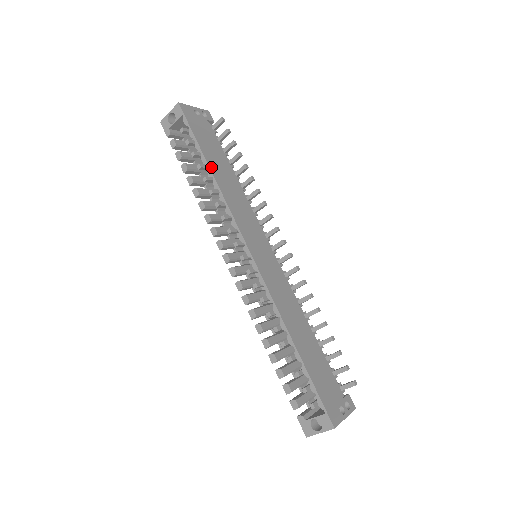
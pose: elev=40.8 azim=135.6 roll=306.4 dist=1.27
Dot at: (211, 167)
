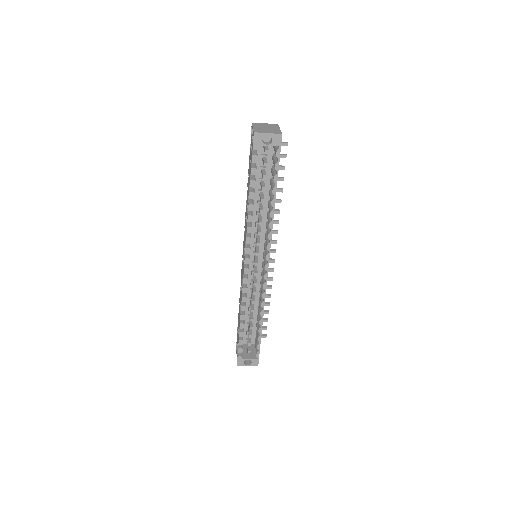
Dot at: (275, 199)
